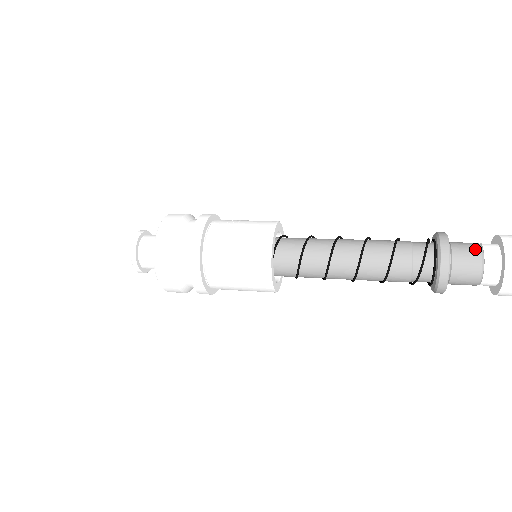
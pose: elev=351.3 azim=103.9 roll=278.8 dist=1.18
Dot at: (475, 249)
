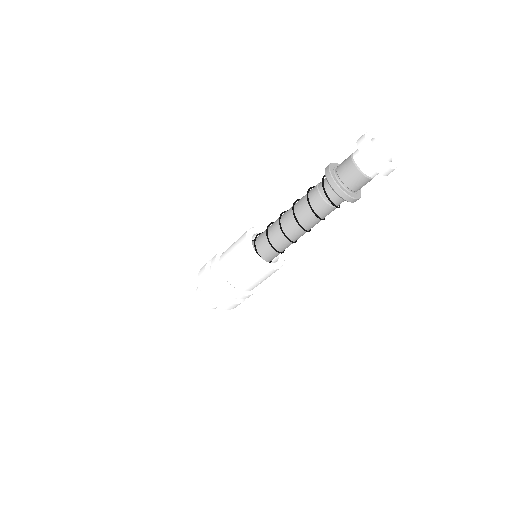
Dot at: (348, 159)
